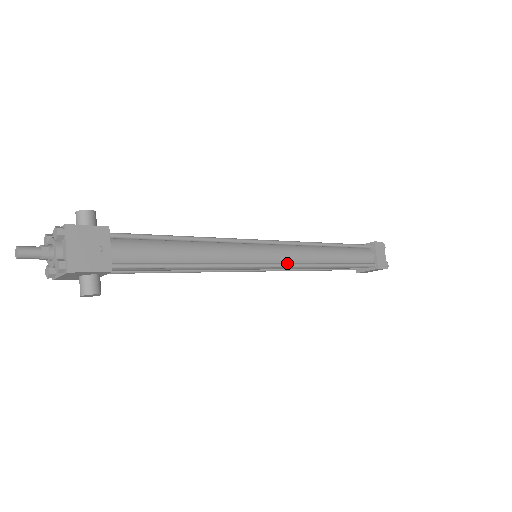
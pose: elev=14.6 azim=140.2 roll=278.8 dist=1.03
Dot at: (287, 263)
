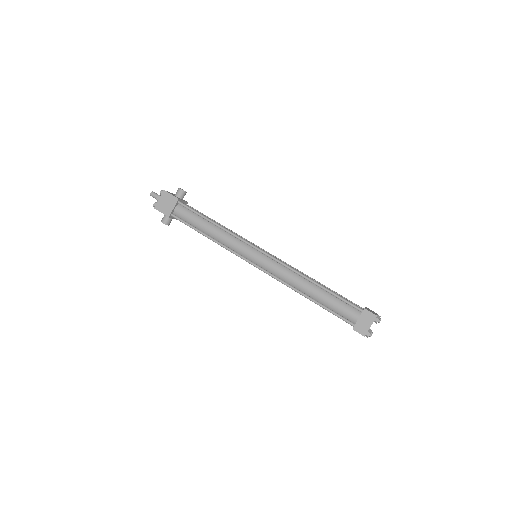
Dot at: (266, 270)
